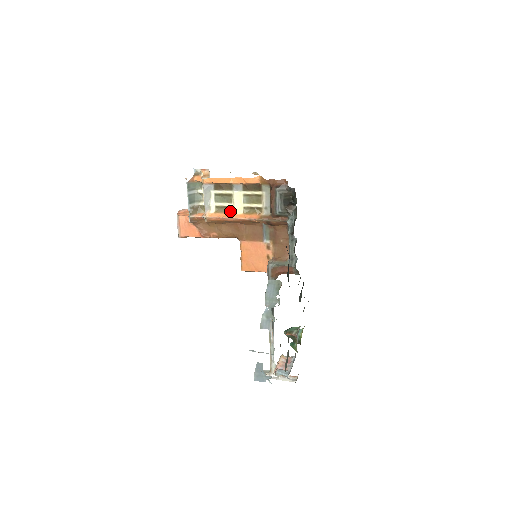
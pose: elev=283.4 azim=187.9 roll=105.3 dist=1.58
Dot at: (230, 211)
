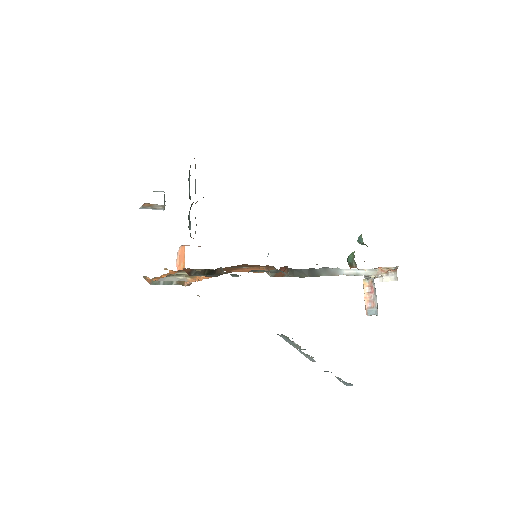
Dot at: occluded
